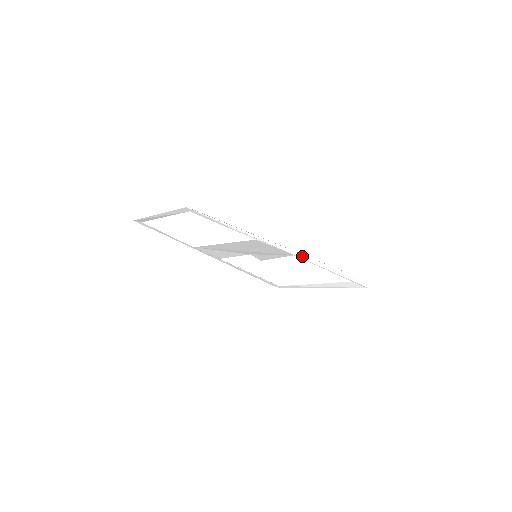
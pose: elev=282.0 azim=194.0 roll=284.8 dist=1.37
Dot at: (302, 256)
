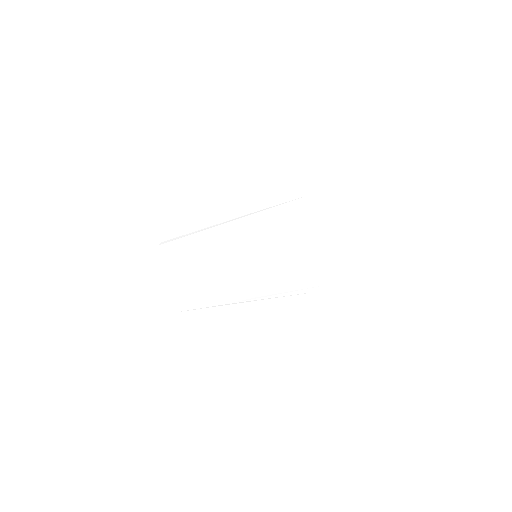
Dot at: (264, 212)
